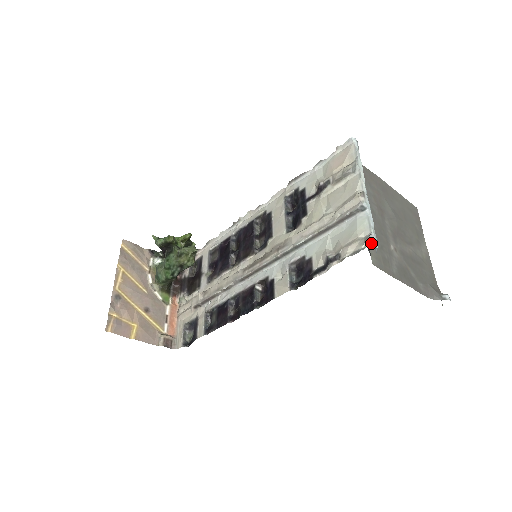
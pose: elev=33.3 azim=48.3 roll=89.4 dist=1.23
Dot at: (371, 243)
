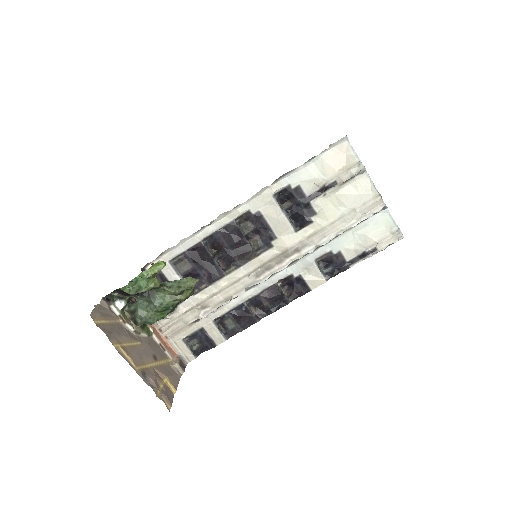
Dot at: occluded
